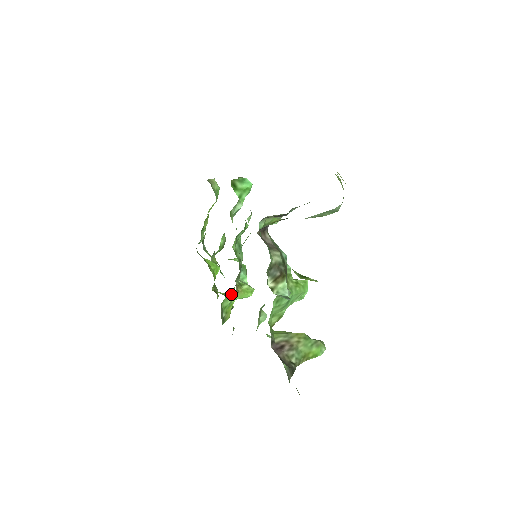
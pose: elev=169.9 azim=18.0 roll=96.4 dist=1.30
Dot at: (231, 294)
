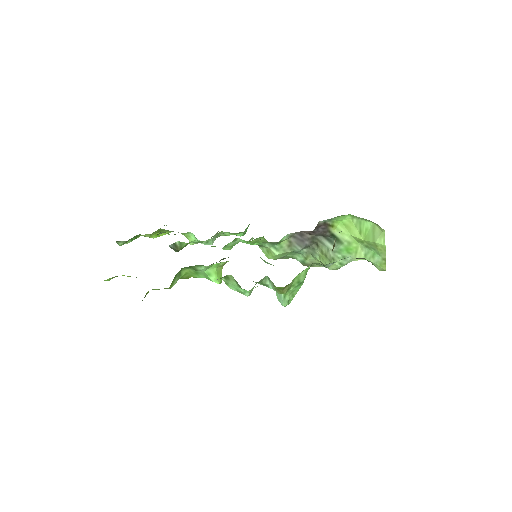
Dot at: (180, 277)
